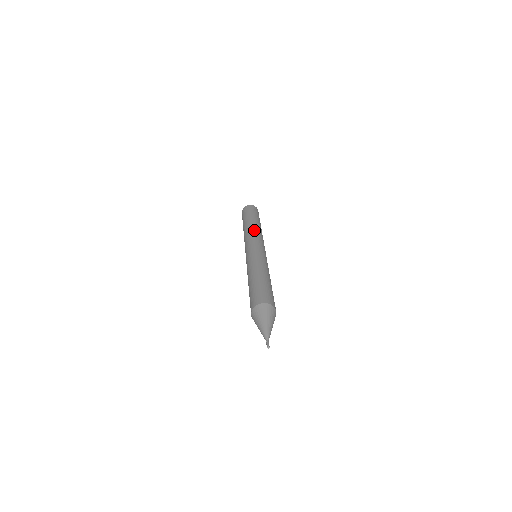
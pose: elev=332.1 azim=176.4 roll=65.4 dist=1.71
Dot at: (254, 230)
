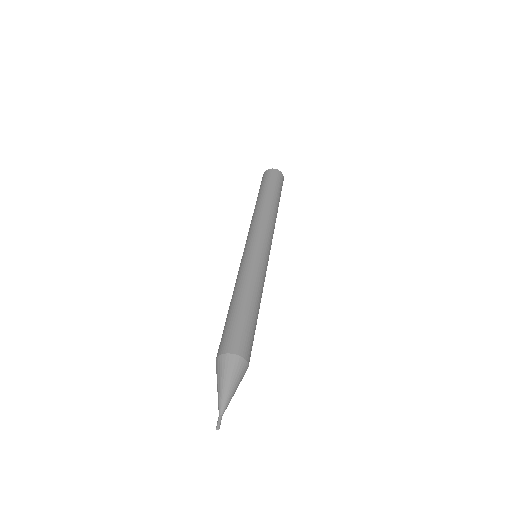
Dot at: (257, 216)
